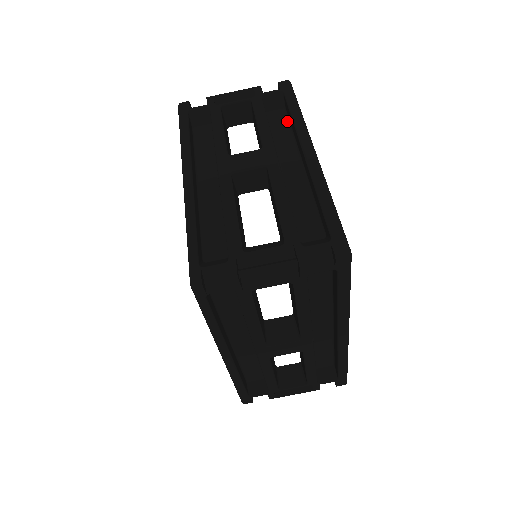
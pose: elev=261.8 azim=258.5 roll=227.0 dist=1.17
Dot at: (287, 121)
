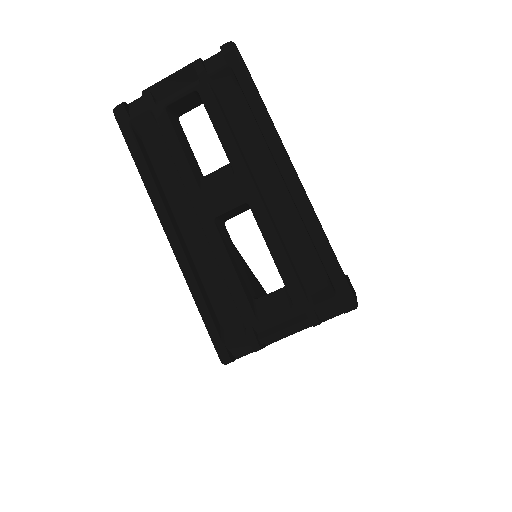
Dot at: (247, 109)
